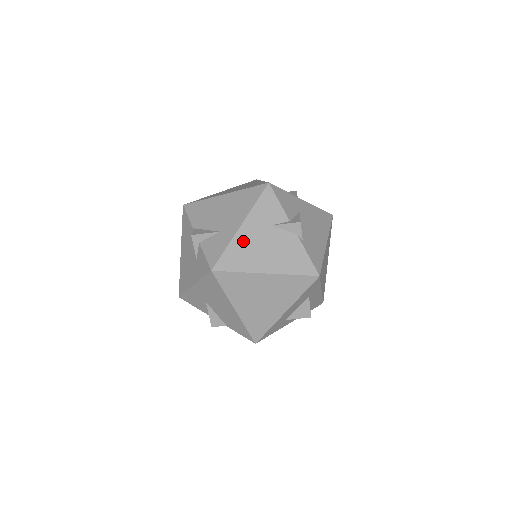
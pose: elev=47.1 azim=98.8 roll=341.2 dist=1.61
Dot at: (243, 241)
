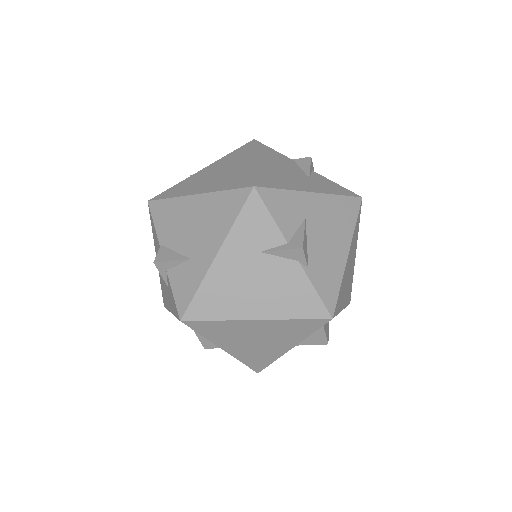
Dot at: (221, 278)
